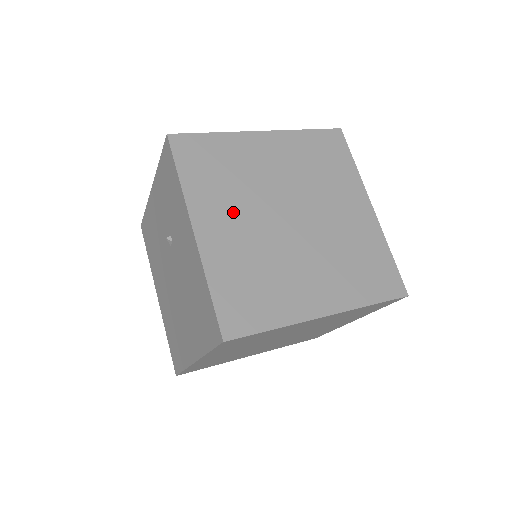
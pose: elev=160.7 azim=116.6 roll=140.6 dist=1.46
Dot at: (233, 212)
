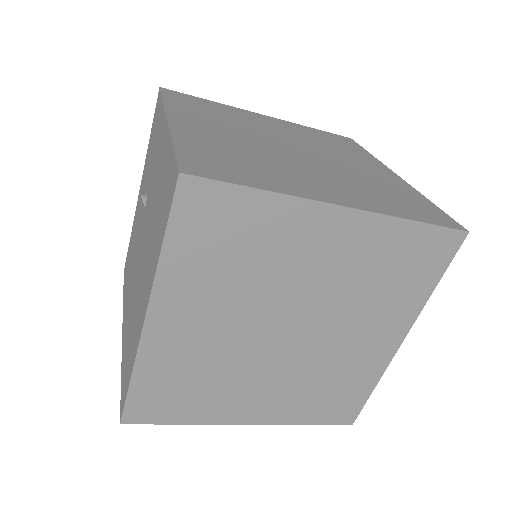
Dot at: (220, 127)
